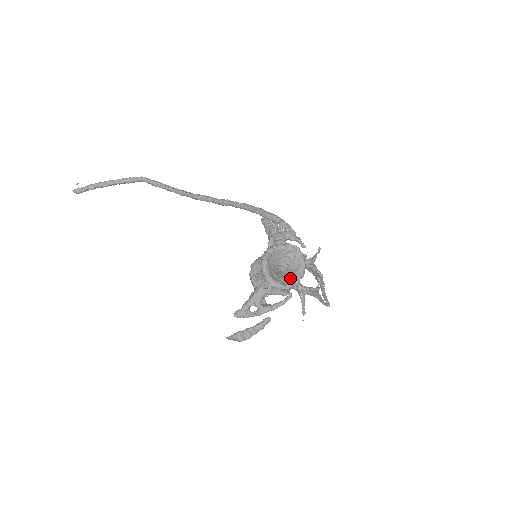
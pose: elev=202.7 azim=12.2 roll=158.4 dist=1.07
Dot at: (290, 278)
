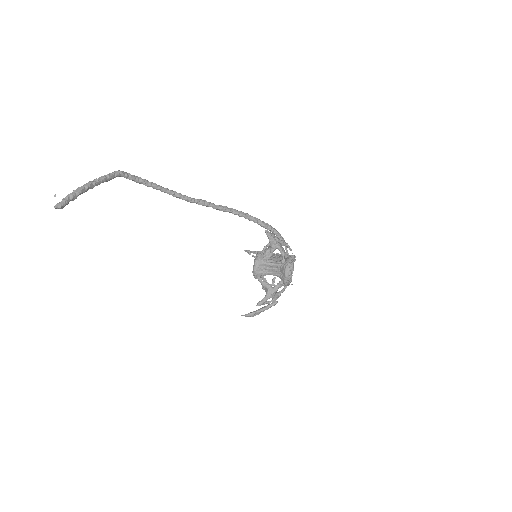
Dot at: occluded
